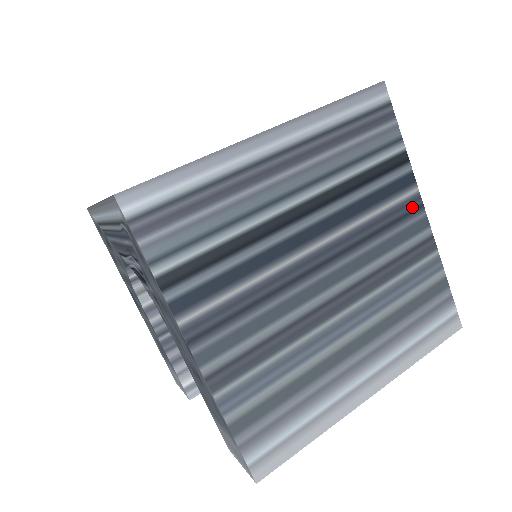
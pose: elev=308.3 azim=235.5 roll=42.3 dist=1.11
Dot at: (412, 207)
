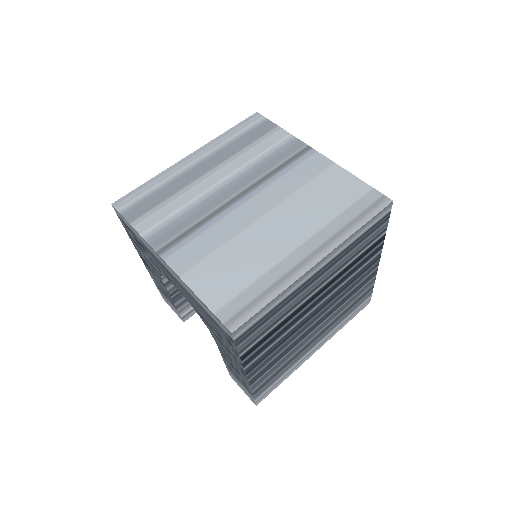
Dot at: (374, 261)
